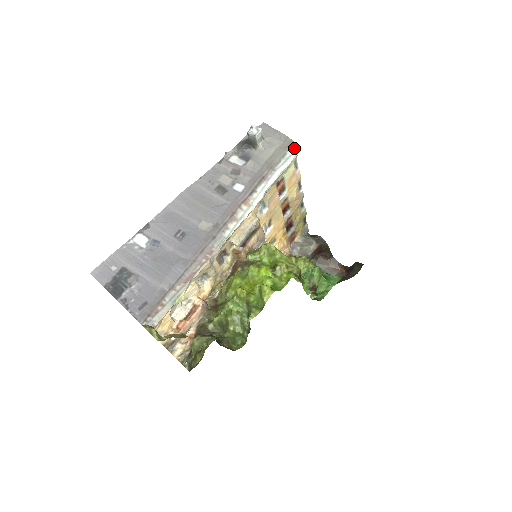
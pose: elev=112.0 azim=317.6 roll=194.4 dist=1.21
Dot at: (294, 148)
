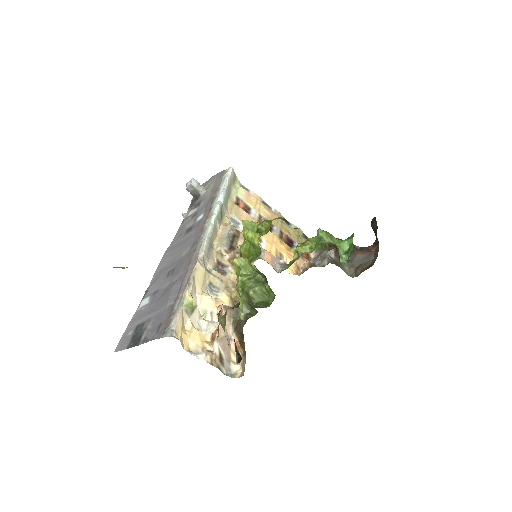
Dot at: (226, 172)
